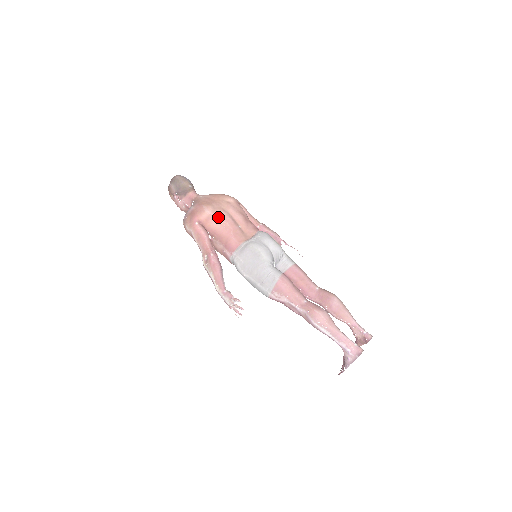
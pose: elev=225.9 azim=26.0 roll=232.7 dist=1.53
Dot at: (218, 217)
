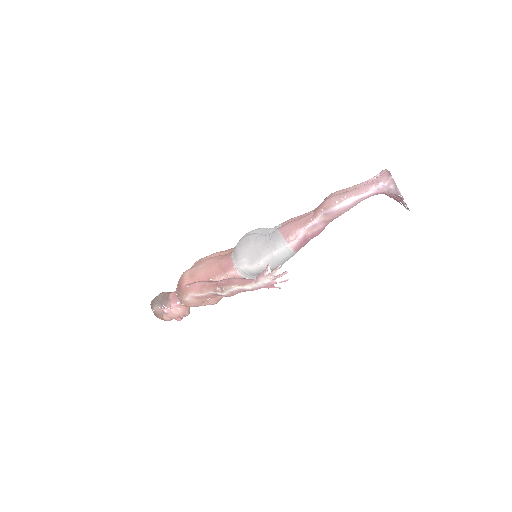
Dot at: (197, 267)
